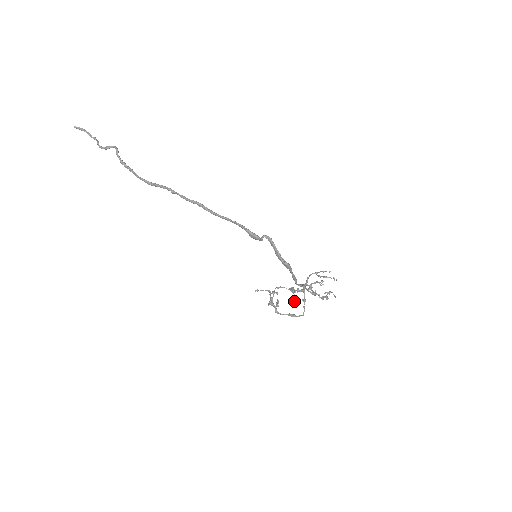
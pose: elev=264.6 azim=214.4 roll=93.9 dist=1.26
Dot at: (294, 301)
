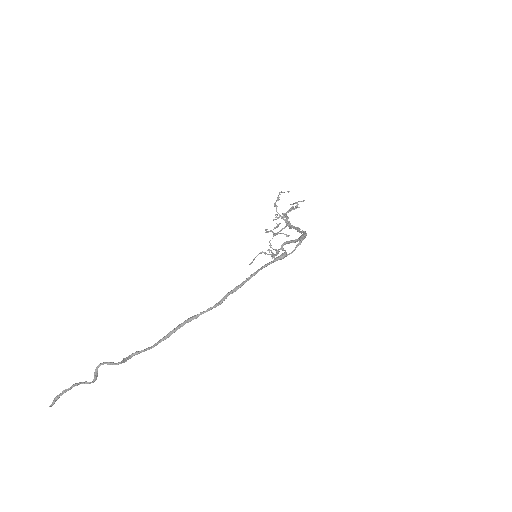
Dot at: (287, 236)
